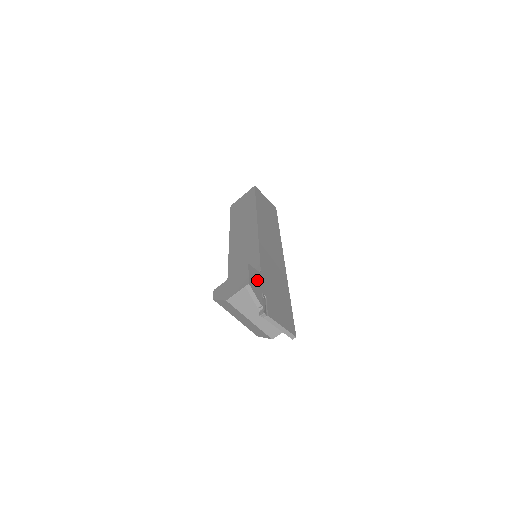
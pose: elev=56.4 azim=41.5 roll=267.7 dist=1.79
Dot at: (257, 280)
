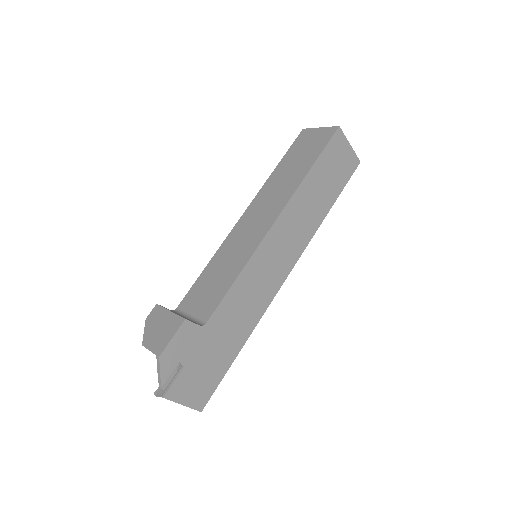
Dot at: (184, 343)
